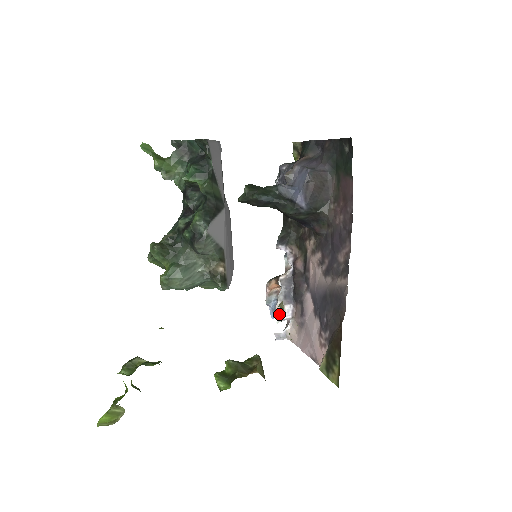
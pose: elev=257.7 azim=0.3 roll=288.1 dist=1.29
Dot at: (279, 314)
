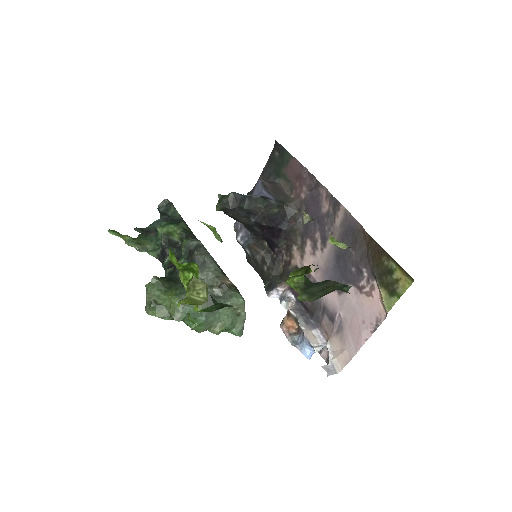
Dot at: (312, 340)
